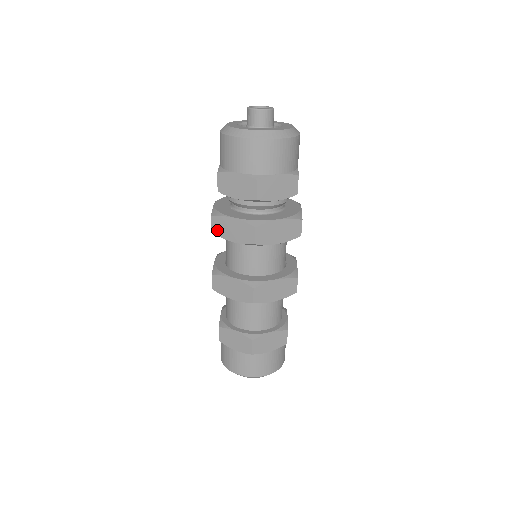
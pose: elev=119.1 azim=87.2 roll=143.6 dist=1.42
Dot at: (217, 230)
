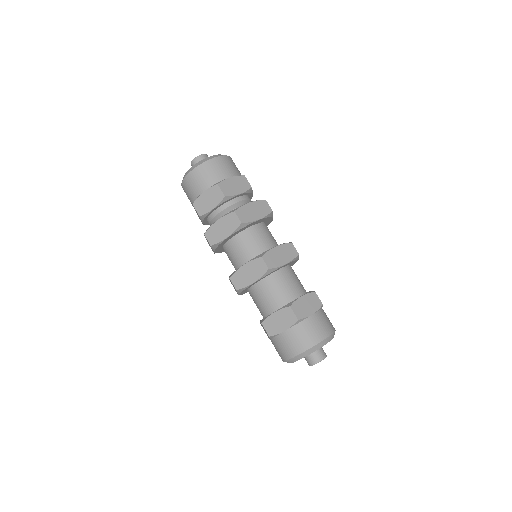
Dot at: (213, 240)
